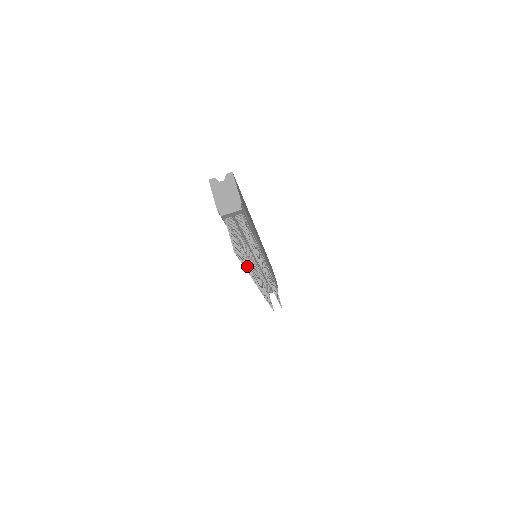
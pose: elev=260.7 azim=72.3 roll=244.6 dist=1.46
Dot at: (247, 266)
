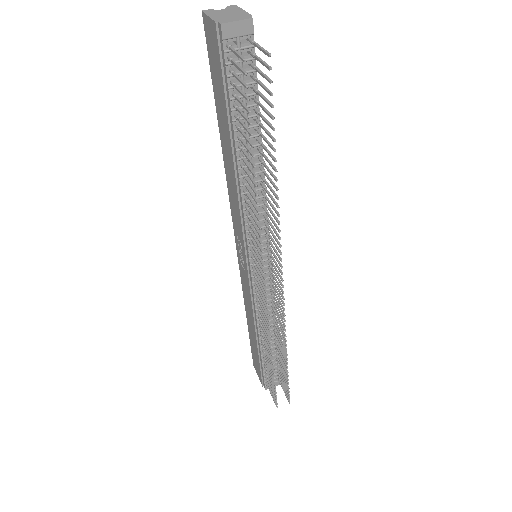
Dot at: (253, 180)
